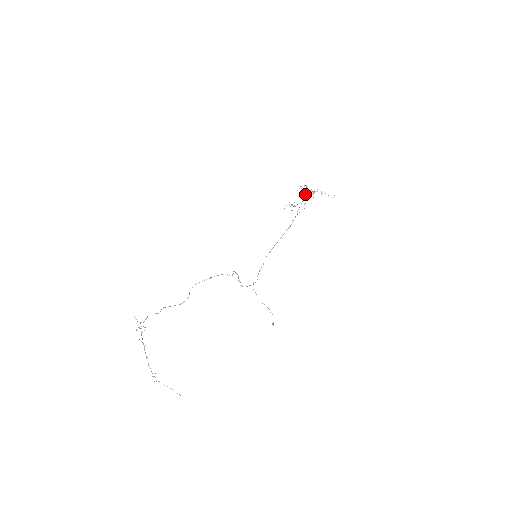
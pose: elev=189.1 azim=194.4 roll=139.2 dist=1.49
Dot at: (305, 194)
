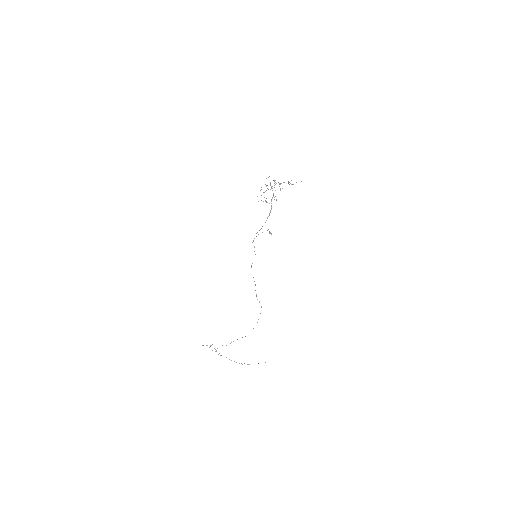
Dot at: (271, 187)
